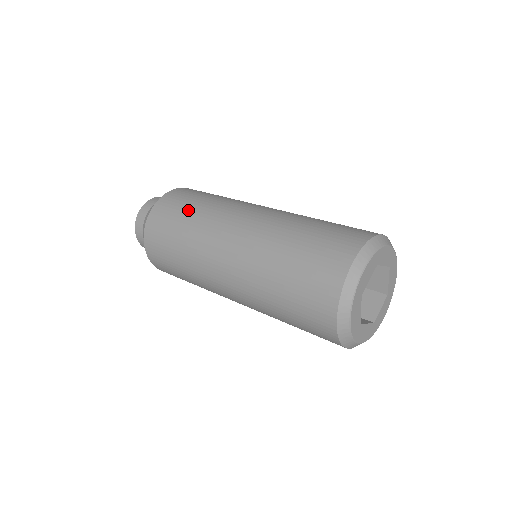
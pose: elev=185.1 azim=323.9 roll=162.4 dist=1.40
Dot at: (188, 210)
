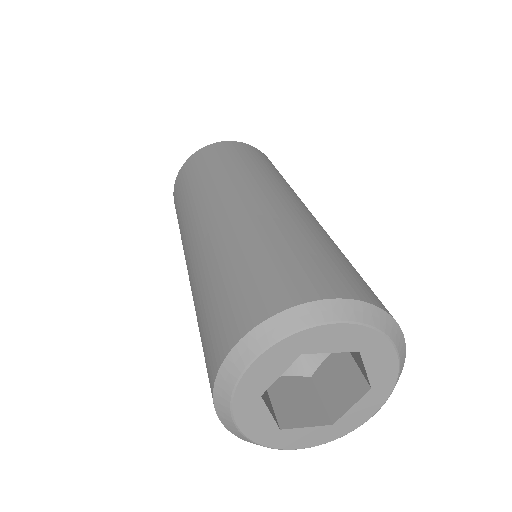
Dot at: (251, 159)
